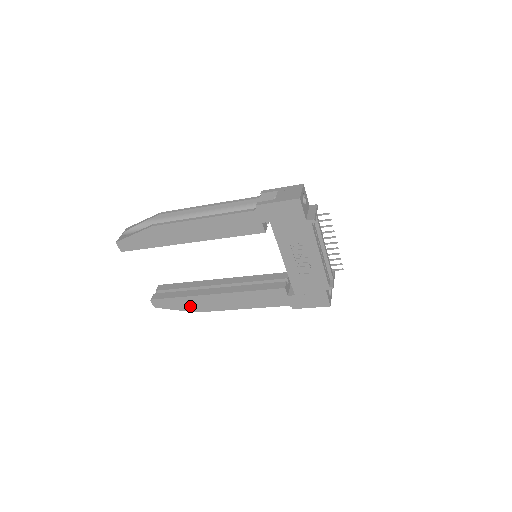
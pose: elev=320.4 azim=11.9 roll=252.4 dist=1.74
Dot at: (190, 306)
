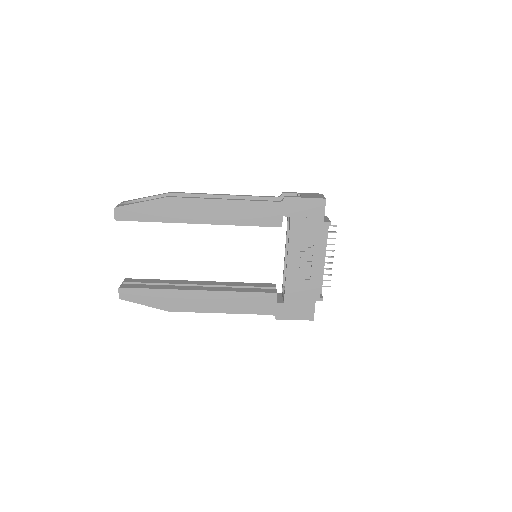
Dot at: (164, 302)
